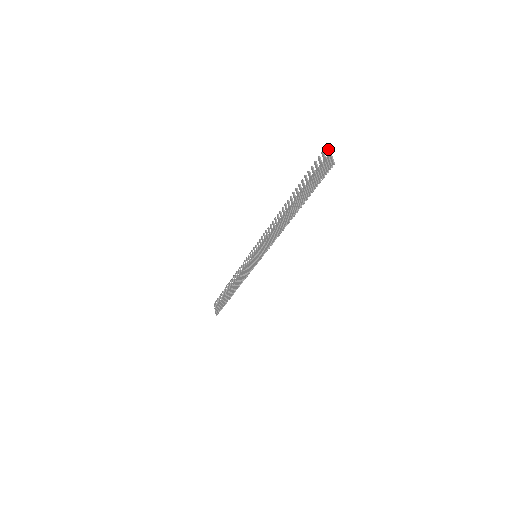
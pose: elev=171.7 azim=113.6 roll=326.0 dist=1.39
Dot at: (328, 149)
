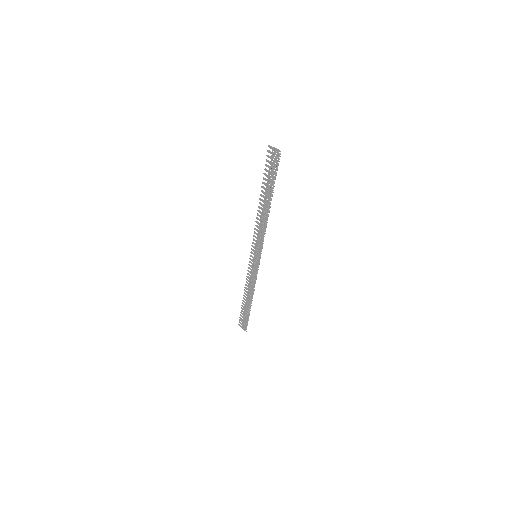
Dot at: (271, 146)
